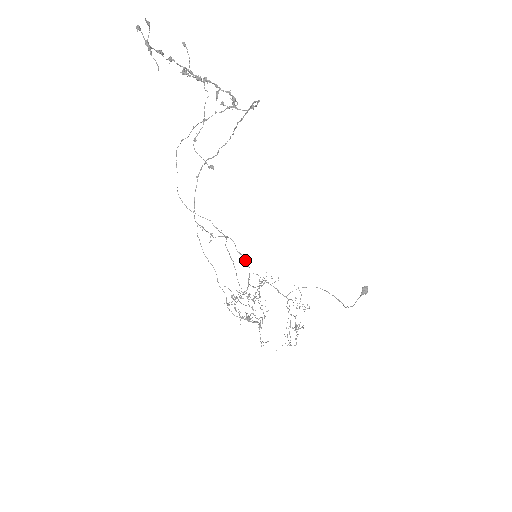
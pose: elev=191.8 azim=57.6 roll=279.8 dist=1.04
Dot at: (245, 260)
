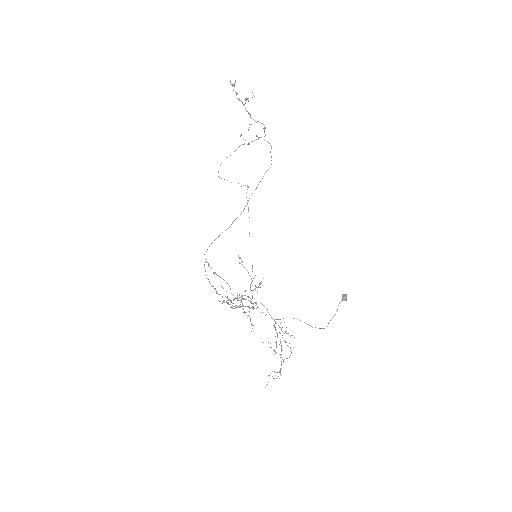
Dot at: (239, 294)
